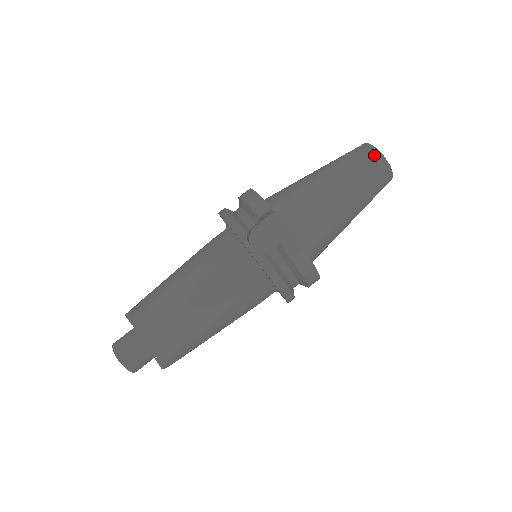
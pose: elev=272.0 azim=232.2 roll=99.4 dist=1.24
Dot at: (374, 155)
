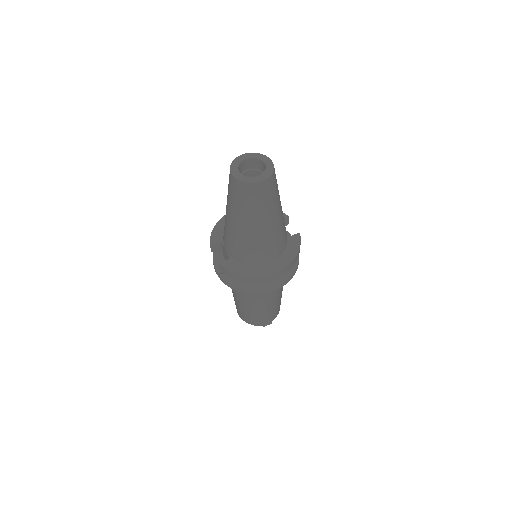
Dot at: (230, 178)
